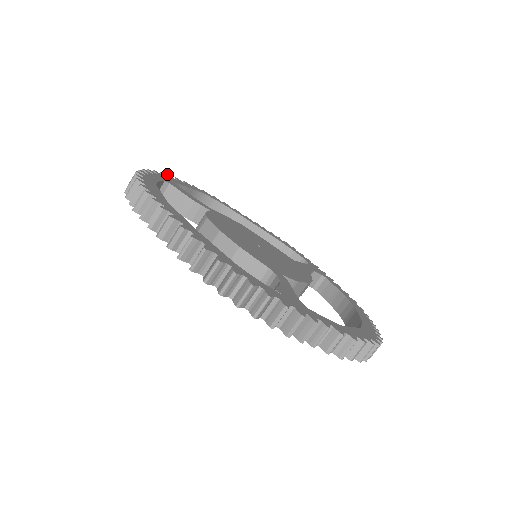
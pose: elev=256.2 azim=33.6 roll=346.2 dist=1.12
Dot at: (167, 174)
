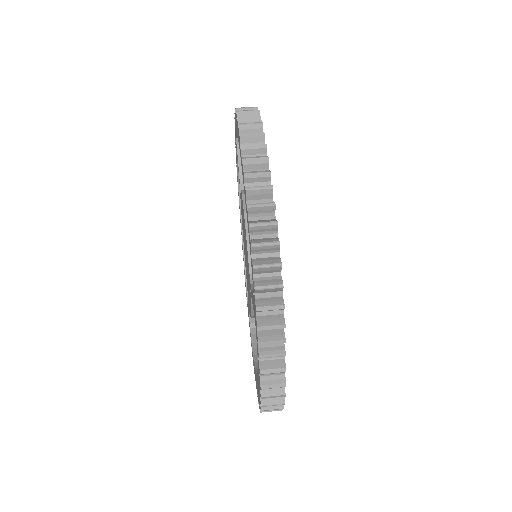
Dot at: occluded
